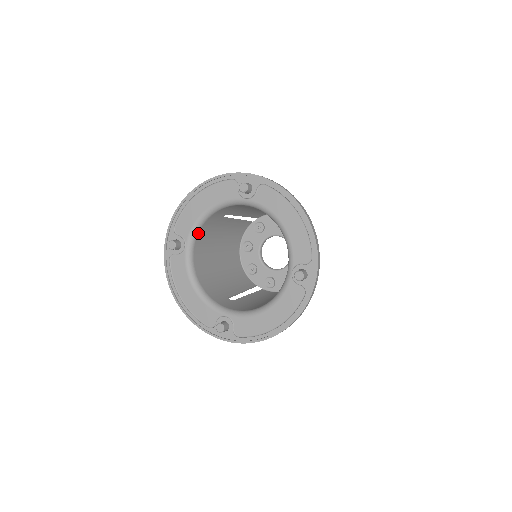
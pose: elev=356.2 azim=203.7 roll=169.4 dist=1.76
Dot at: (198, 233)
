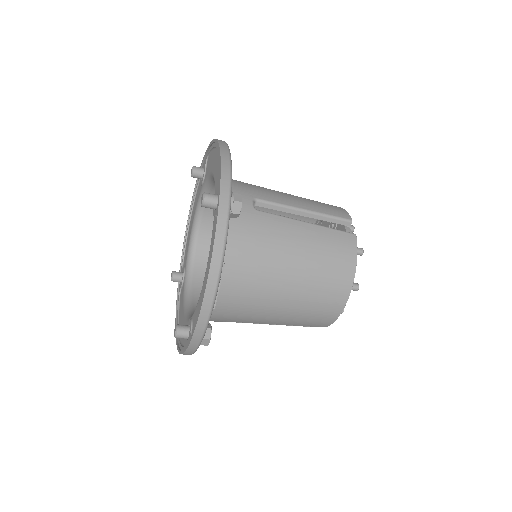
Dot at: (195, 255)
